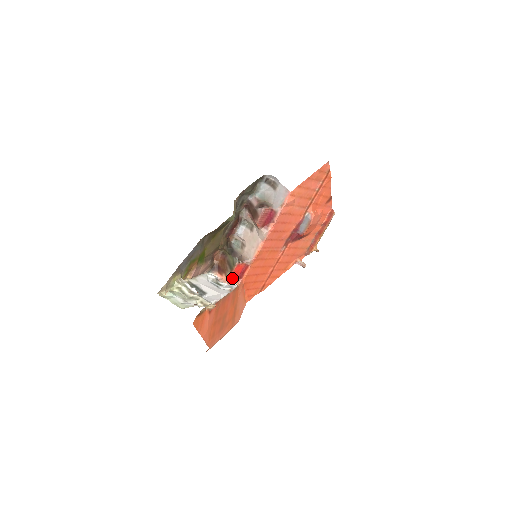
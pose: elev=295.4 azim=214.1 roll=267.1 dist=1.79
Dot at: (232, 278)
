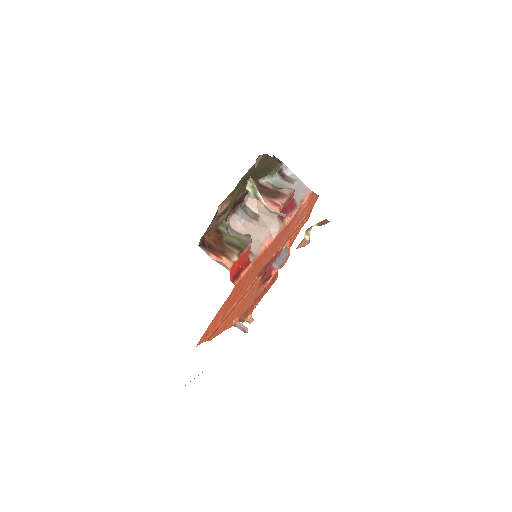
Dot at: (233, 268)
